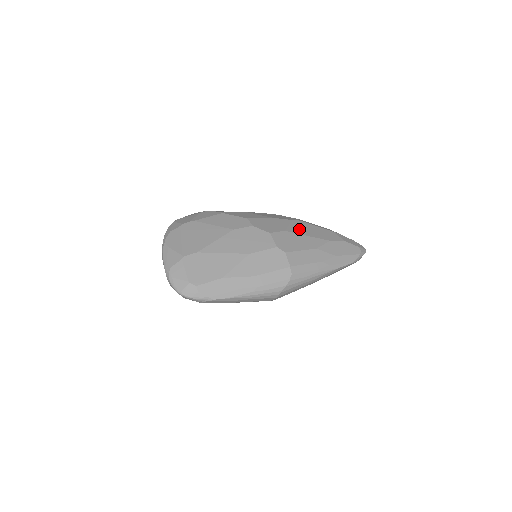
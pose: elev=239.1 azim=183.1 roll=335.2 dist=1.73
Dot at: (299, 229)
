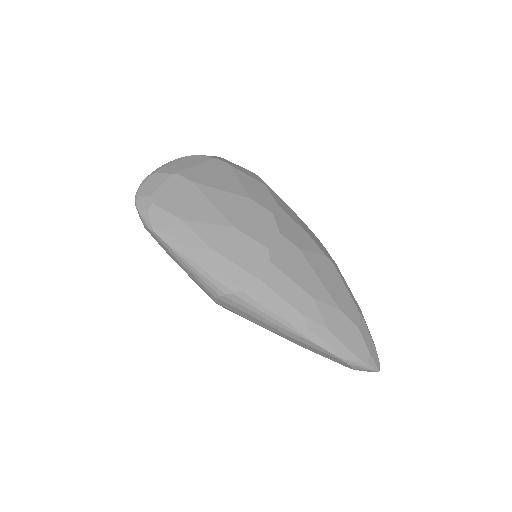
Dot at: (320, 266)
